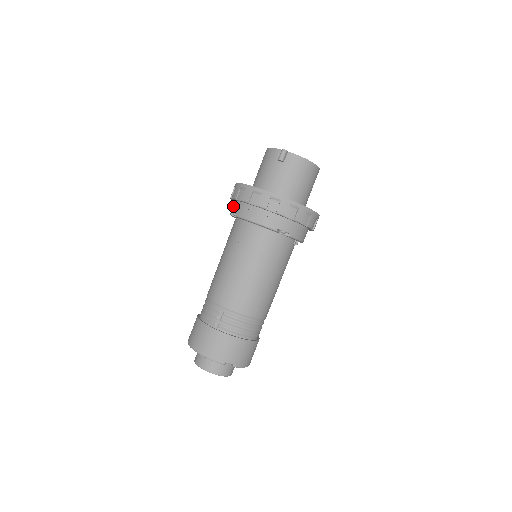
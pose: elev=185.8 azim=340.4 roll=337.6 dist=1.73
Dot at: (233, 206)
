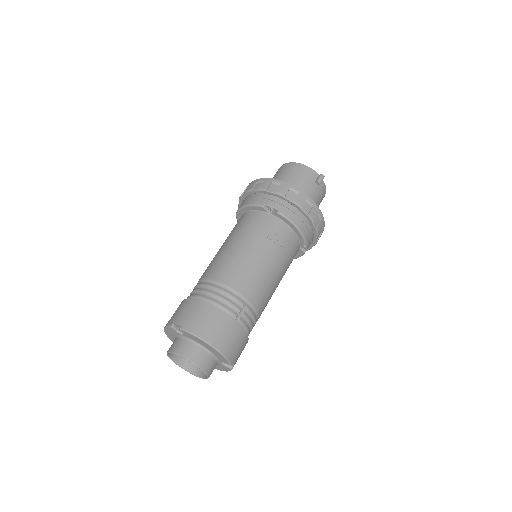
Dot at: (267, 199)
